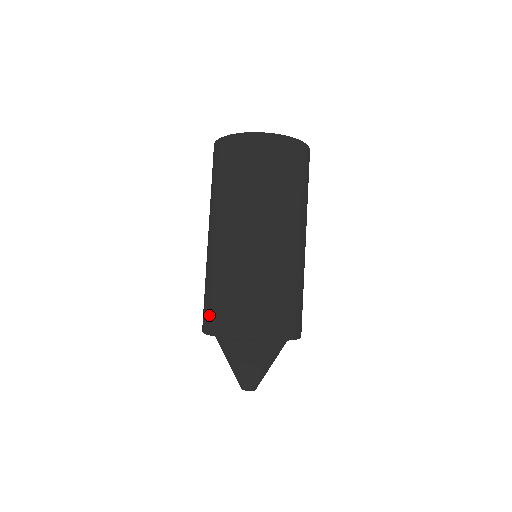
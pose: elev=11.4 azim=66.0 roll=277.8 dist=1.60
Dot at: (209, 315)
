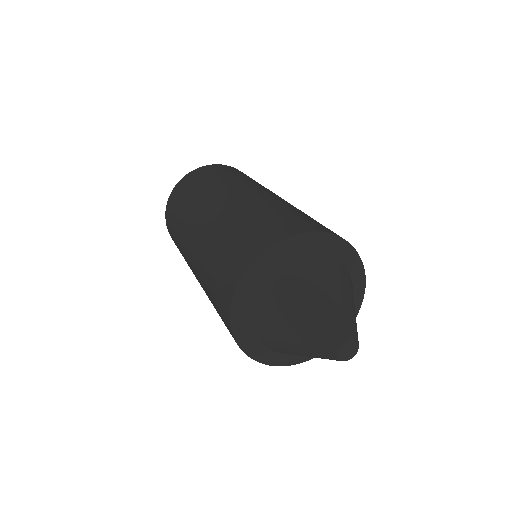
Dot at: (229, 268)
